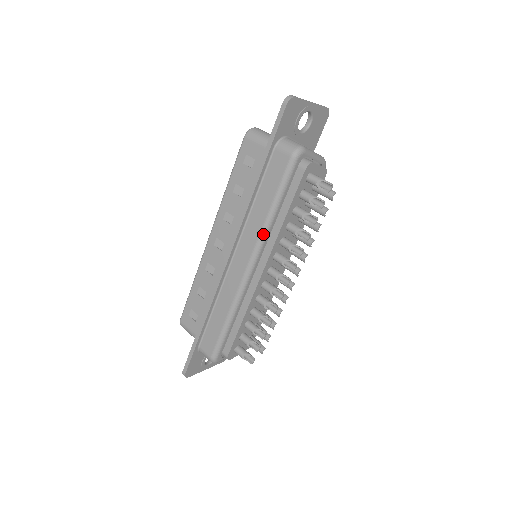
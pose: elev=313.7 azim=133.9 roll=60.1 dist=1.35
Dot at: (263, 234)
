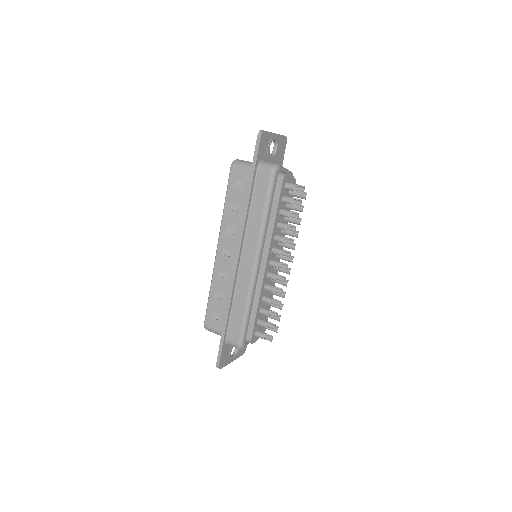
Dot at: (261, 234)
